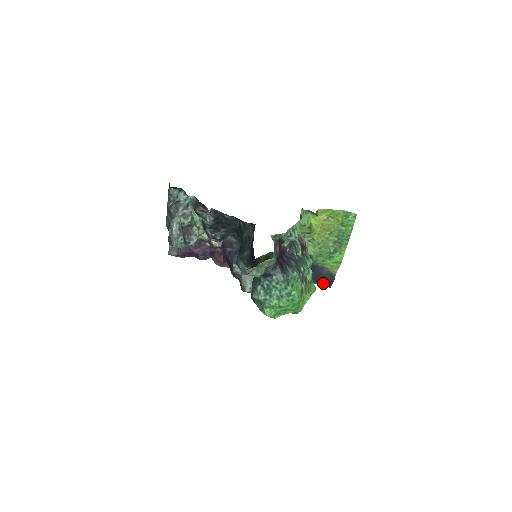
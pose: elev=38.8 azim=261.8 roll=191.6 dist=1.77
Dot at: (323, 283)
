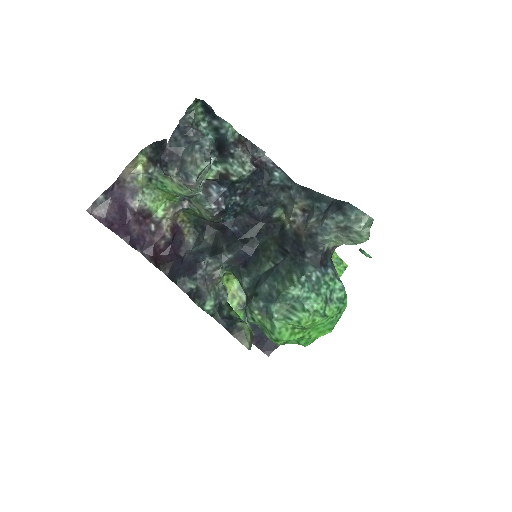
Dot at: (262, 347)
